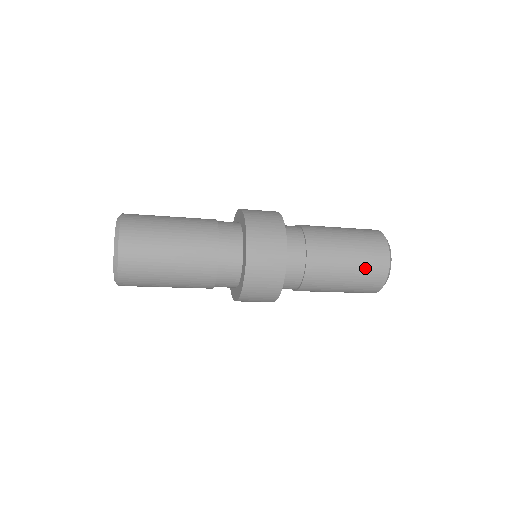
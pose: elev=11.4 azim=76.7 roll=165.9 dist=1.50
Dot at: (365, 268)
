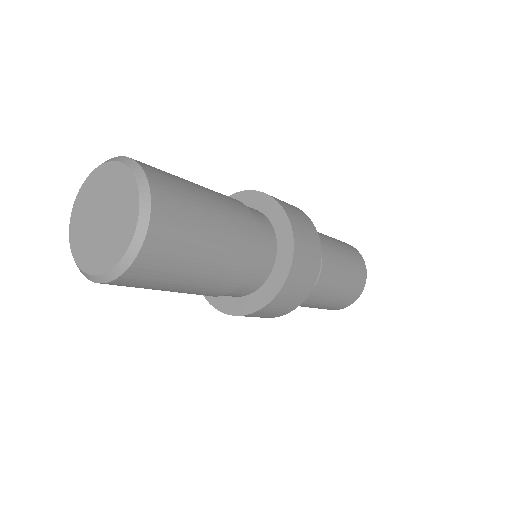
Dot at: (354, 280)
